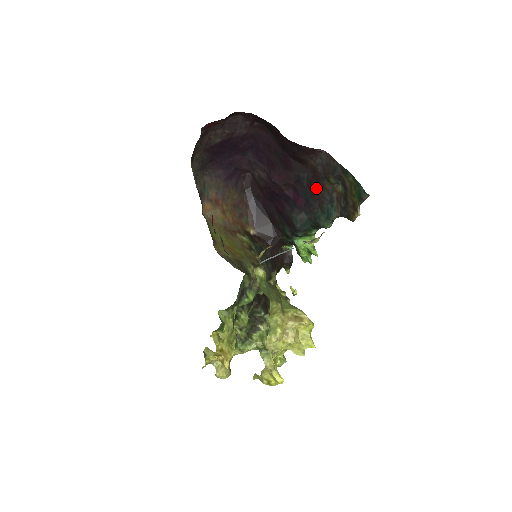
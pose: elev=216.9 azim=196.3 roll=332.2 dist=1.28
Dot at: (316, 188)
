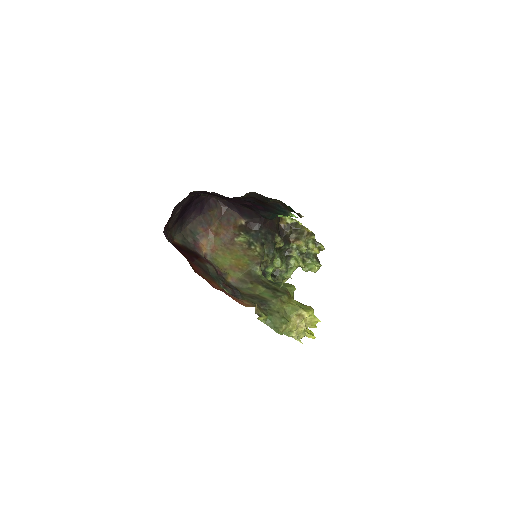
Dot at: (263, 203)
